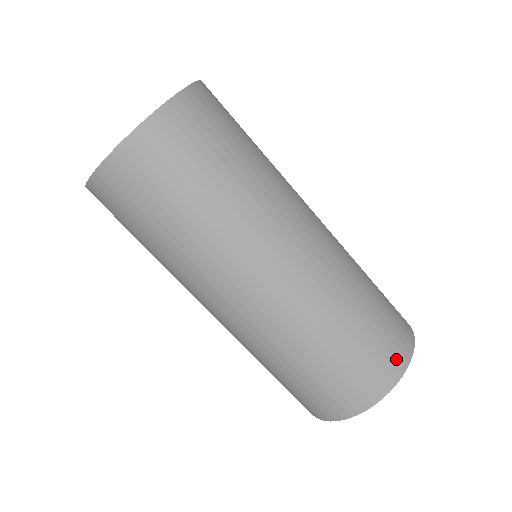
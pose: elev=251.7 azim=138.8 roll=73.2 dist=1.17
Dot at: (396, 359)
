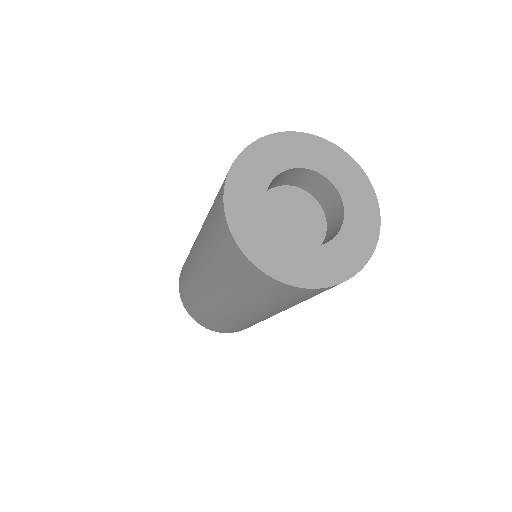
Dot at: occluded
